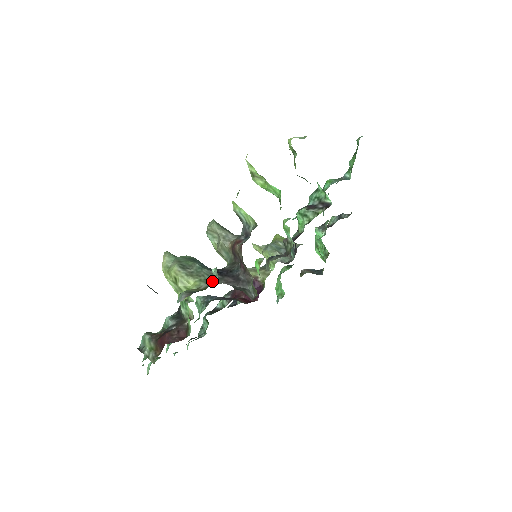
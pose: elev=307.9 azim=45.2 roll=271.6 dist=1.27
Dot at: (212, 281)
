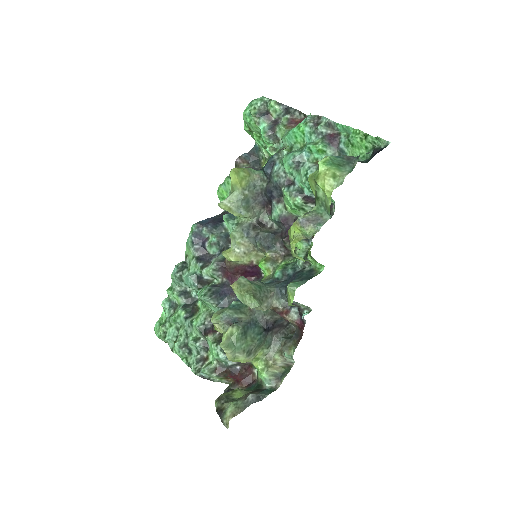
Dot at: (289, 363)
